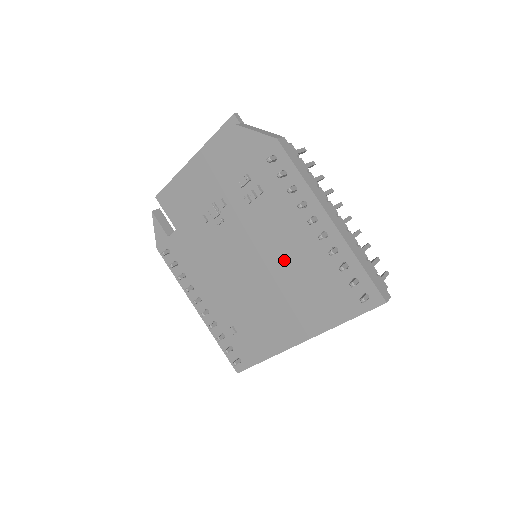
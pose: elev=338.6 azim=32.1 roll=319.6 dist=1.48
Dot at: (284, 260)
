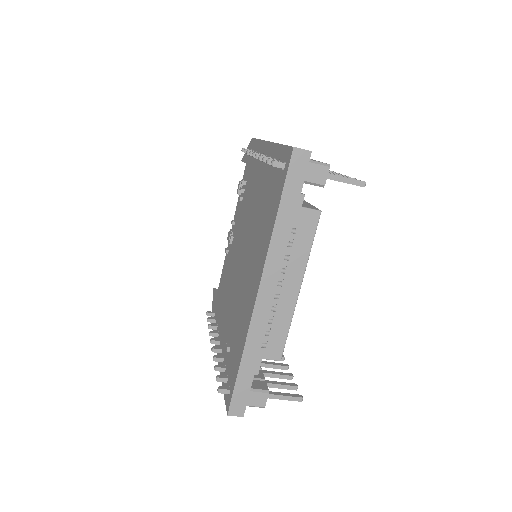
Dot at: (252, 218)
